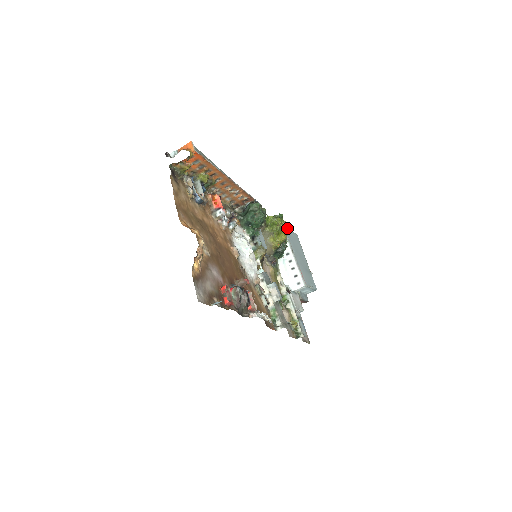
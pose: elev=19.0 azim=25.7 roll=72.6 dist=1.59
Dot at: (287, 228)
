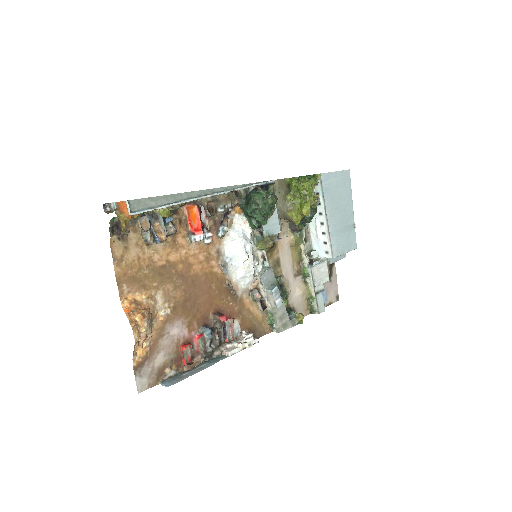
Dot at: (328, 174)
